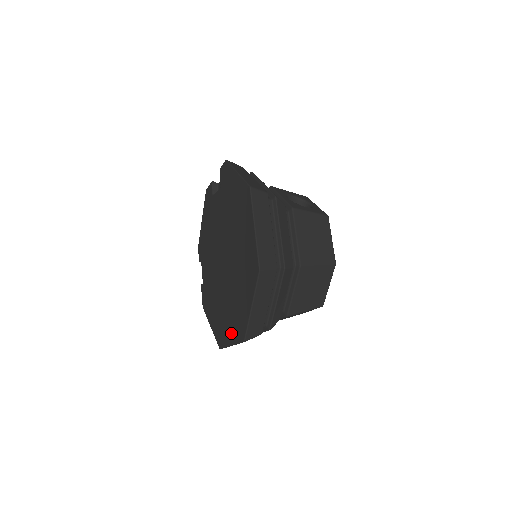
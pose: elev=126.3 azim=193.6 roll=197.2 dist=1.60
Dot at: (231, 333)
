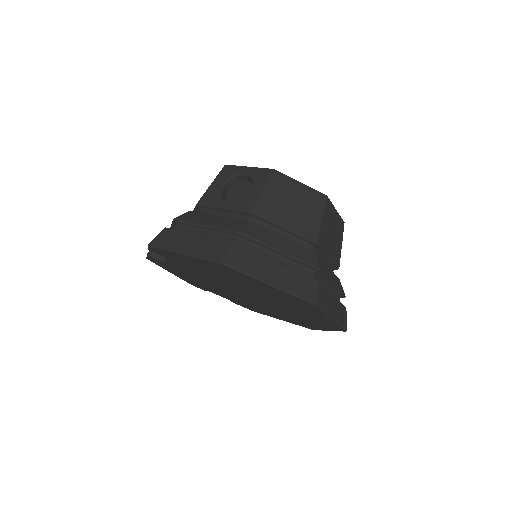
Dot at: occluded
